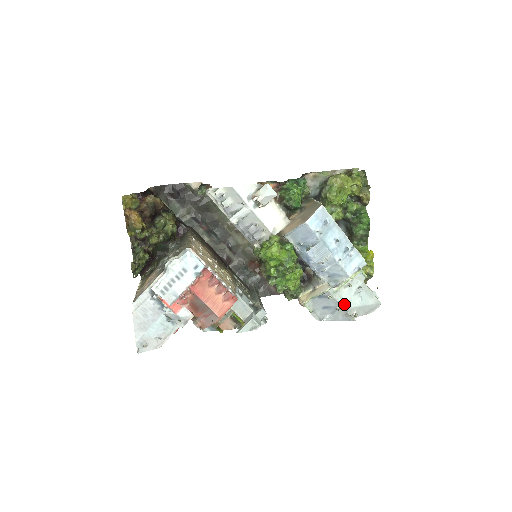
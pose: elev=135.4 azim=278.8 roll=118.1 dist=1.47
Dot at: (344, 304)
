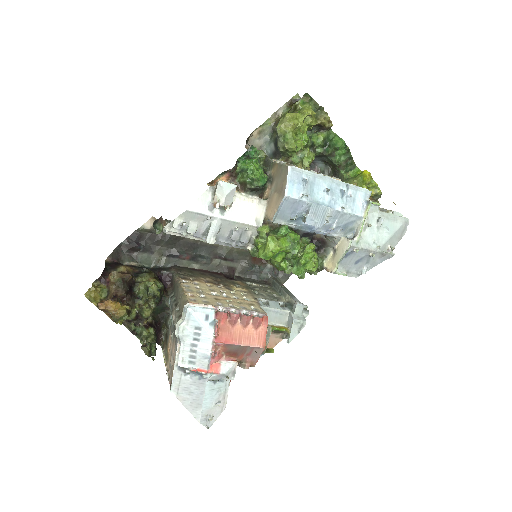
Dot at: (374, 247)
